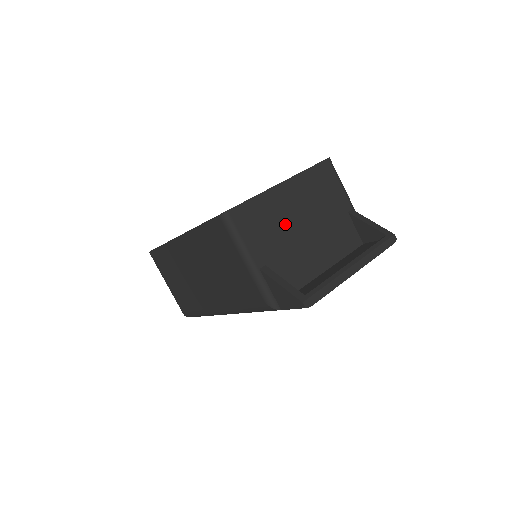
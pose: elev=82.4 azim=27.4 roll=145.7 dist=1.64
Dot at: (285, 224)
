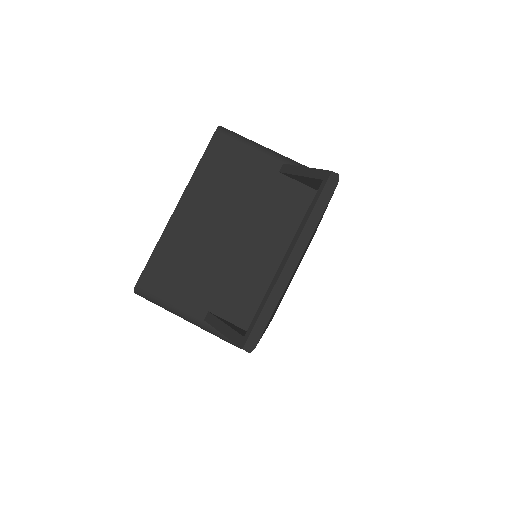
Dot at: (206, 250)
